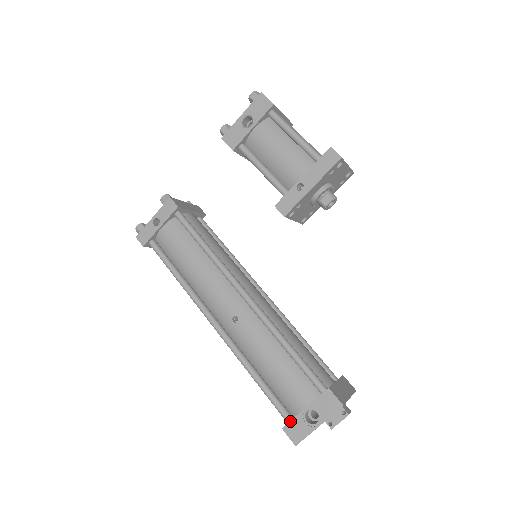
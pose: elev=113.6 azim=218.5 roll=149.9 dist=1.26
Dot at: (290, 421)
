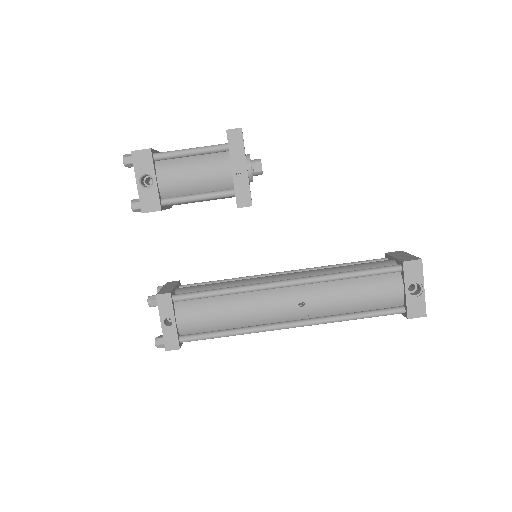
Dot at: (407, 309)
